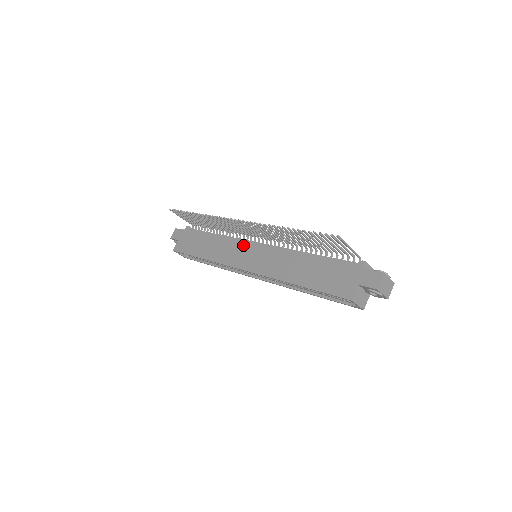
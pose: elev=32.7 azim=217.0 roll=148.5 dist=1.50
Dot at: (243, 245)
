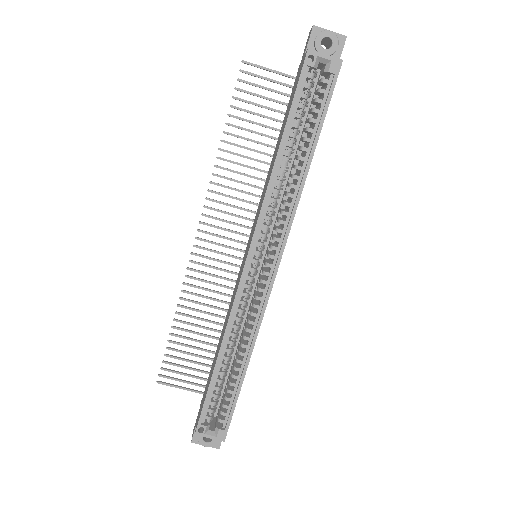
Dot at: (239, 274)
